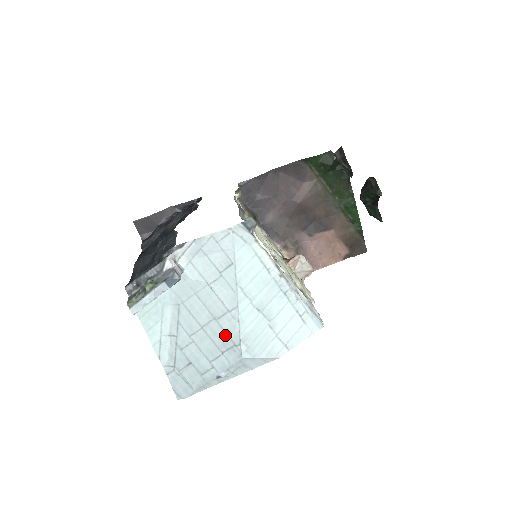
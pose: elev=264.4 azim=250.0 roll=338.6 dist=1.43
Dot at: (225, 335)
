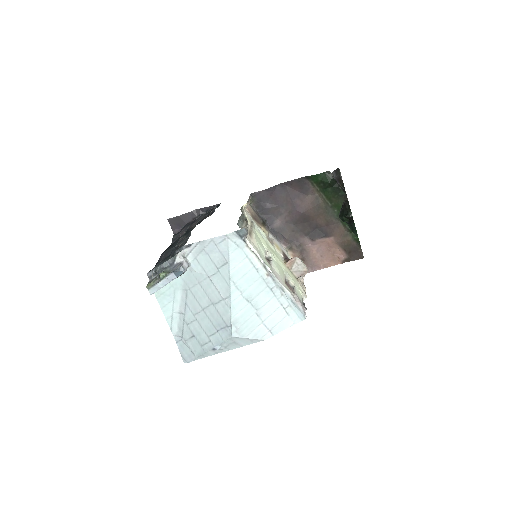
Dot at: (220, 317)
